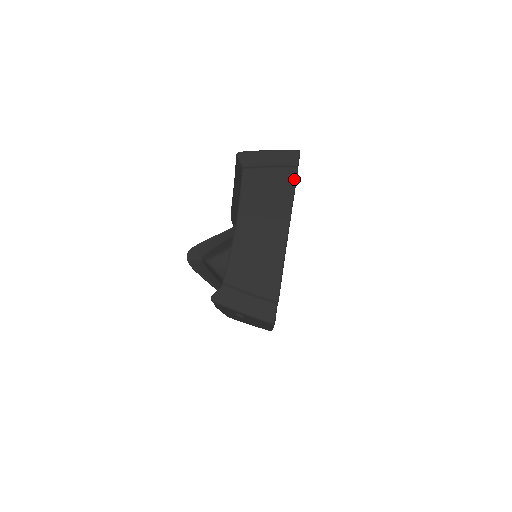
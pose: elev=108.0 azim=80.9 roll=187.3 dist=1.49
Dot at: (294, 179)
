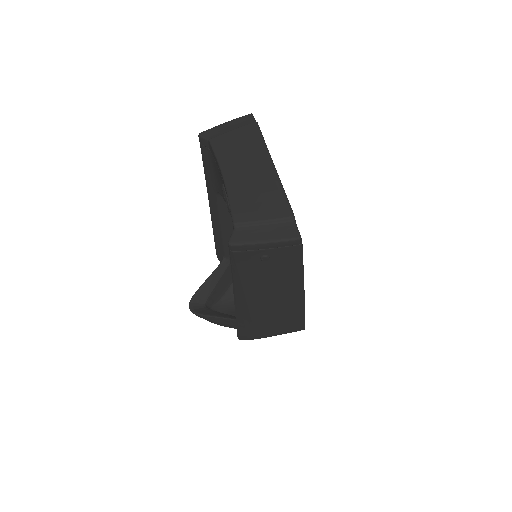
Dot at: (258, 129)
